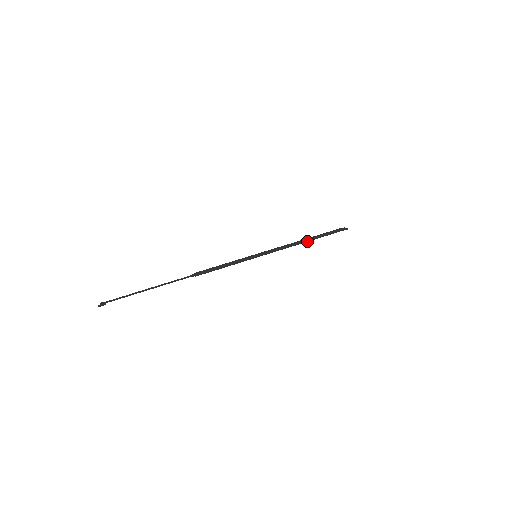
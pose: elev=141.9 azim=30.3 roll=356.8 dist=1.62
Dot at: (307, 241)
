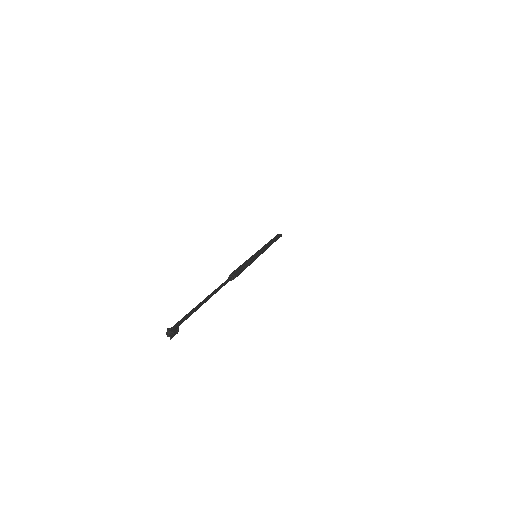
Dot at: occluded
